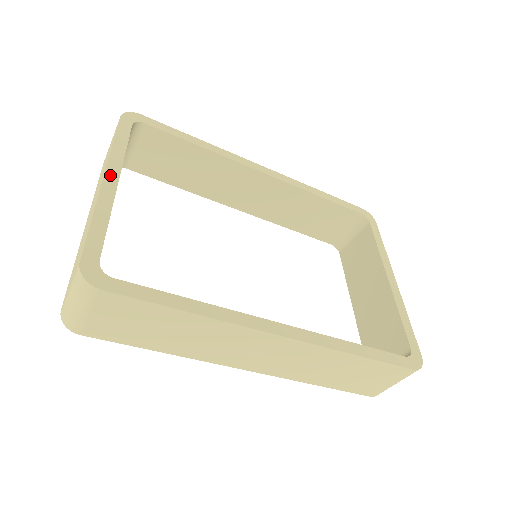
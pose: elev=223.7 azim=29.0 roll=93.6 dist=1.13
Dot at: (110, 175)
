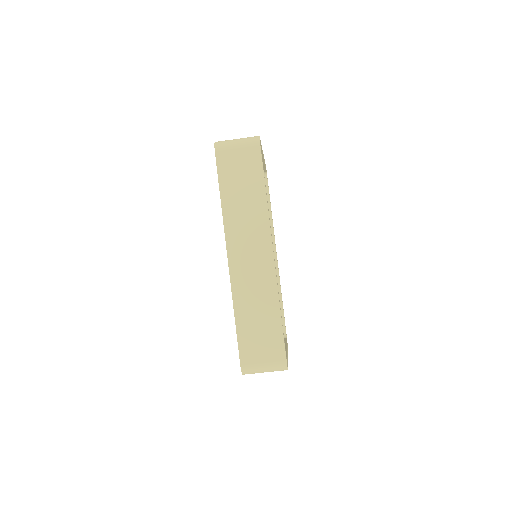
Dot at: occluded
